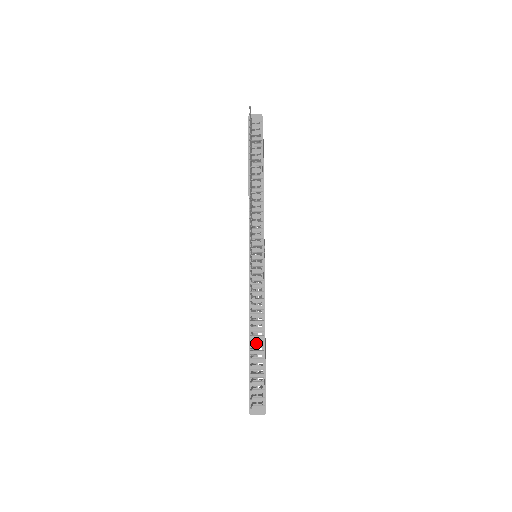
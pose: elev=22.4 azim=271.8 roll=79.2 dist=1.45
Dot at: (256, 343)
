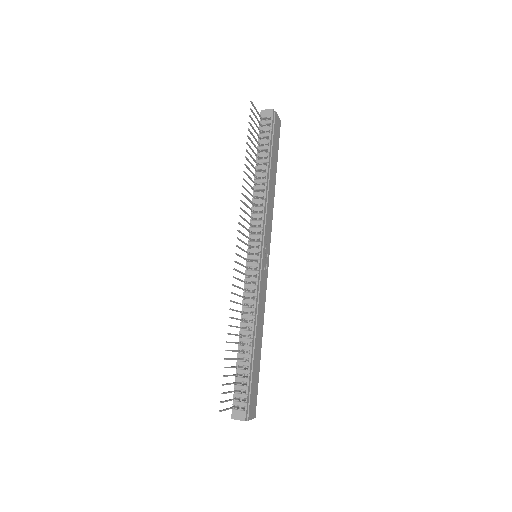
Dot at: (244, 346)
